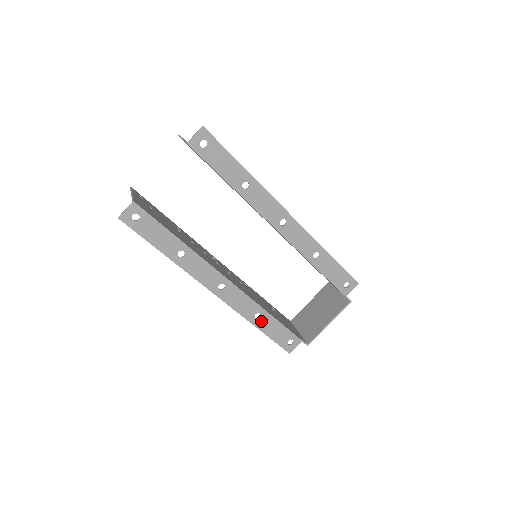
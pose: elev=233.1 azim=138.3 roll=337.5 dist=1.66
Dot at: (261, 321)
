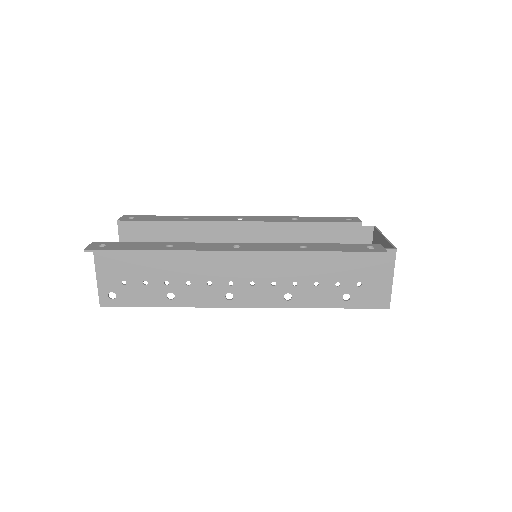
Dot at: (313, 248)
